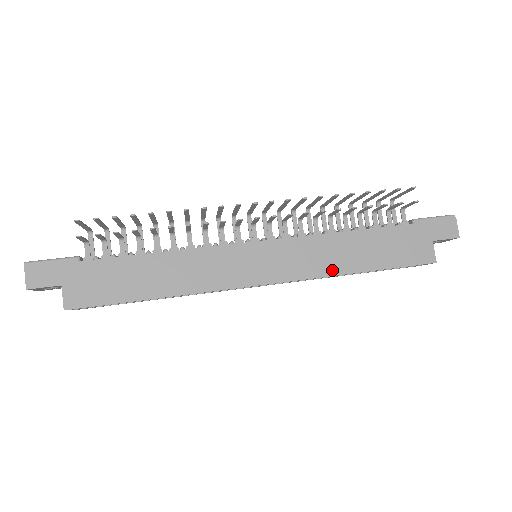
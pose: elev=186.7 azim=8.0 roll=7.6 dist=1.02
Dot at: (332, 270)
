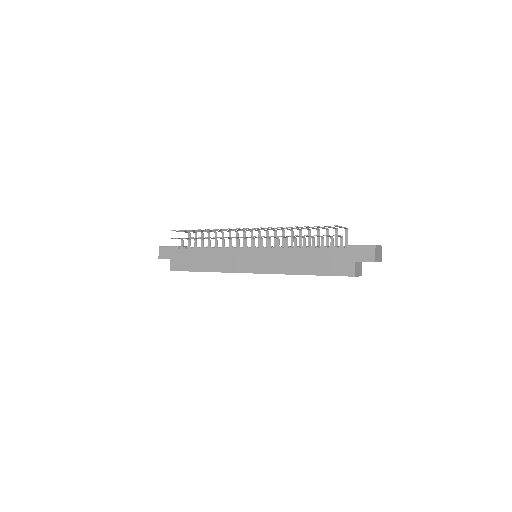
Dot at: (288, 271)
